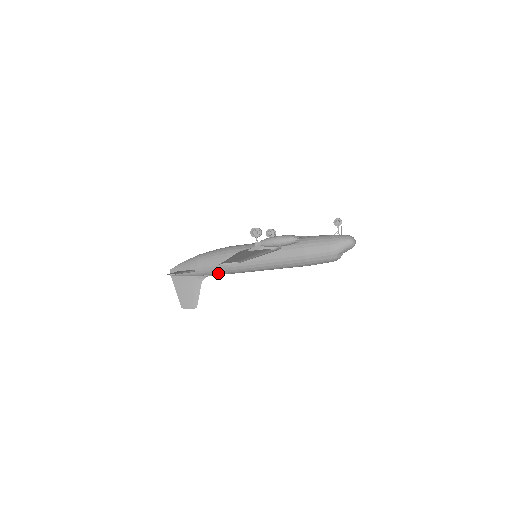
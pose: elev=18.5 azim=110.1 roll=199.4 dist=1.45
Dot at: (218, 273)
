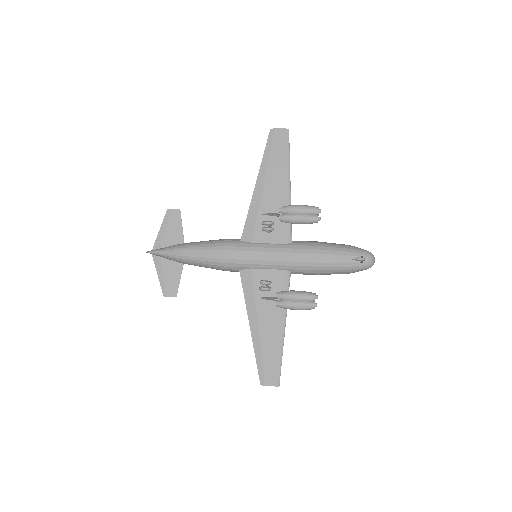
Dot at: occluded
